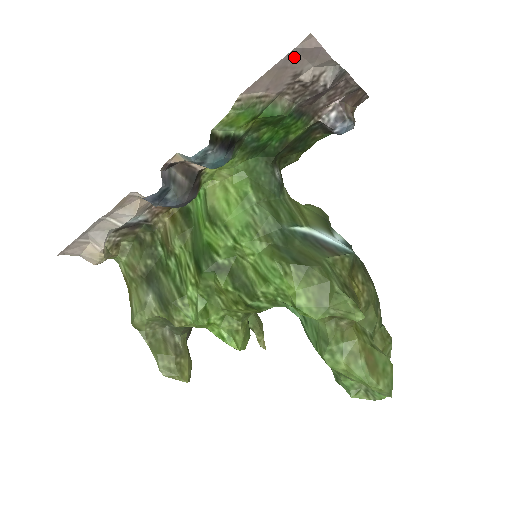
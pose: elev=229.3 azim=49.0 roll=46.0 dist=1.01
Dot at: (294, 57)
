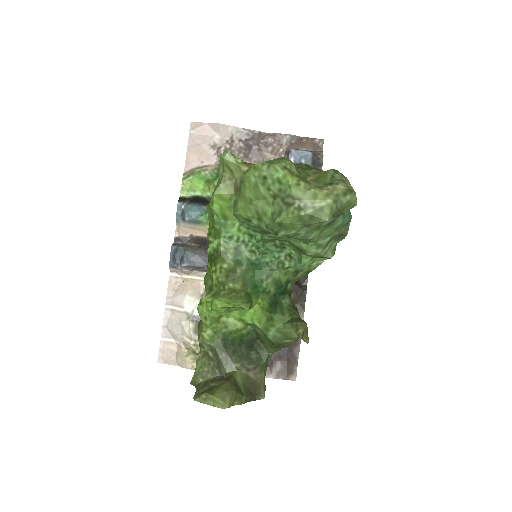
Dot at: (196, 137)
